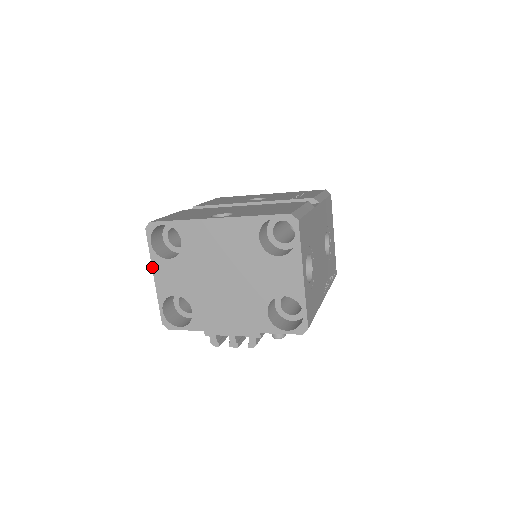
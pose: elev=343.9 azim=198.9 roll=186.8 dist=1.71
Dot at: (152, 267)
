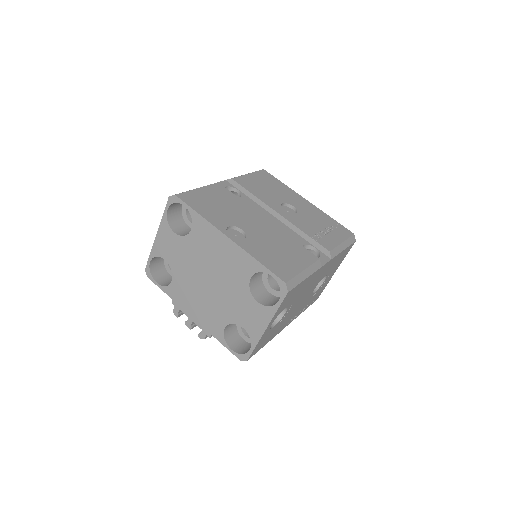
Dot at: (159, 227)
